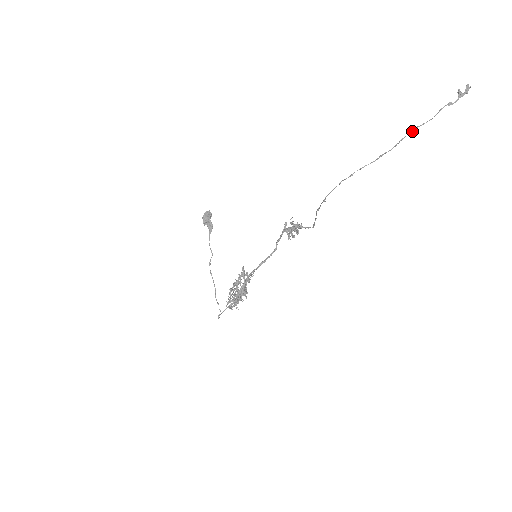
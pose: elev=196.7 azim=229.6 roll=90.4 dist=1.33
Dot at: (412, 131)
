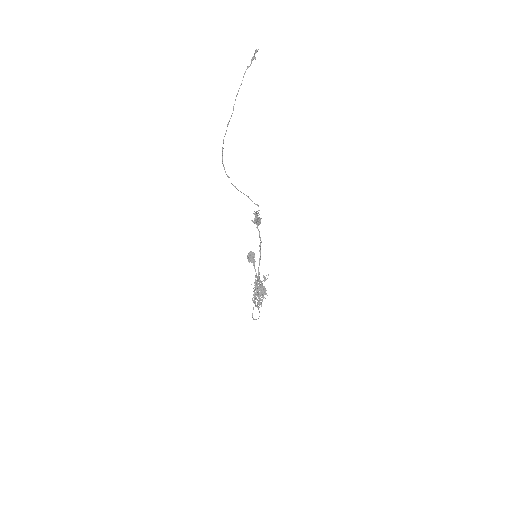
Dot at: occluded
